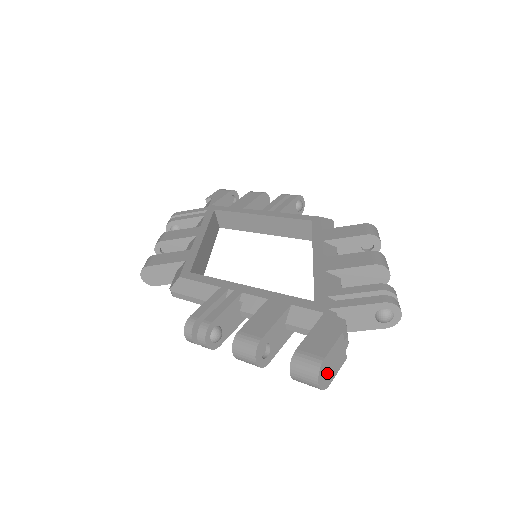
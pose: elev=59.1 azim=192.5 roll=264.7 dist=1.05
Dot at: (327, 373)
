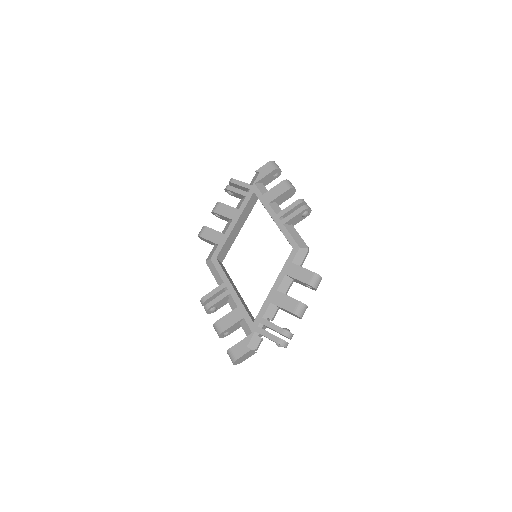
Dot at: (240, 361)
